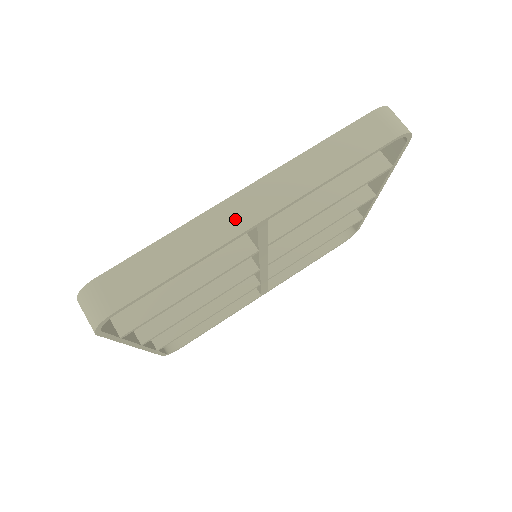
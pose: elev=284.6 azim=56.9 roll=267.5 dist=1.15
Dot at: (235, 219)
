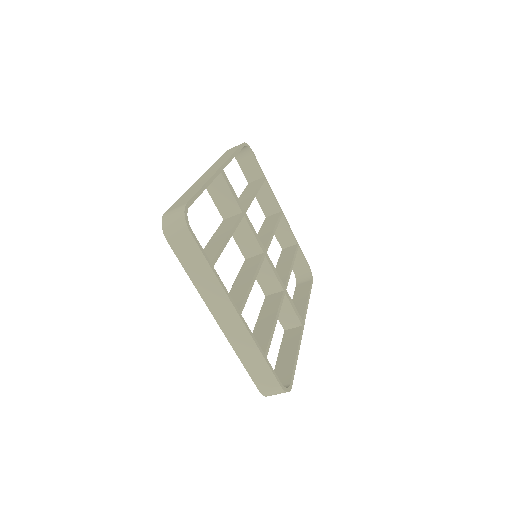
Dot at: (208, 175)
